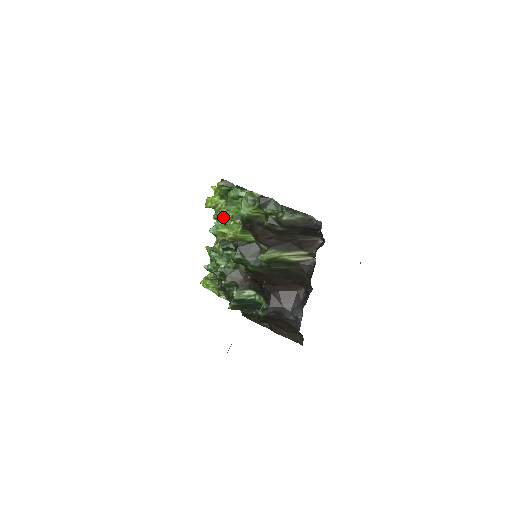
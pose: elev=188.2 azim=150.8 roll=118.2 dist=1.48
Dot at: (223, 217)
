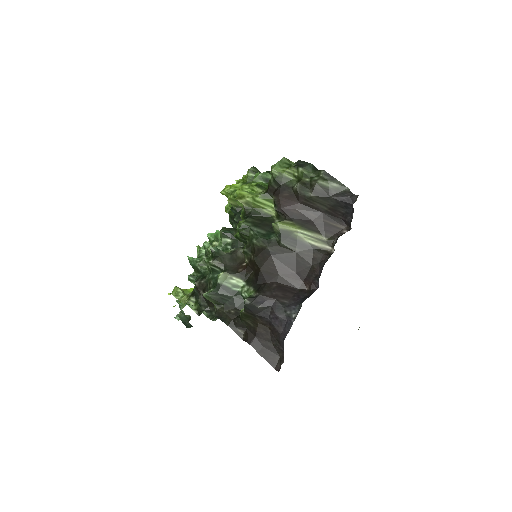
Dot at: occluded
